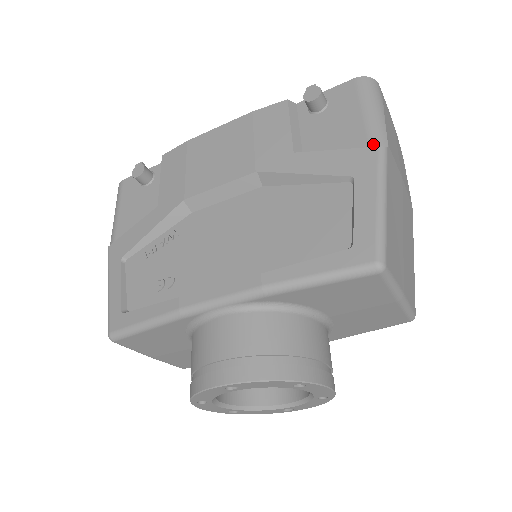
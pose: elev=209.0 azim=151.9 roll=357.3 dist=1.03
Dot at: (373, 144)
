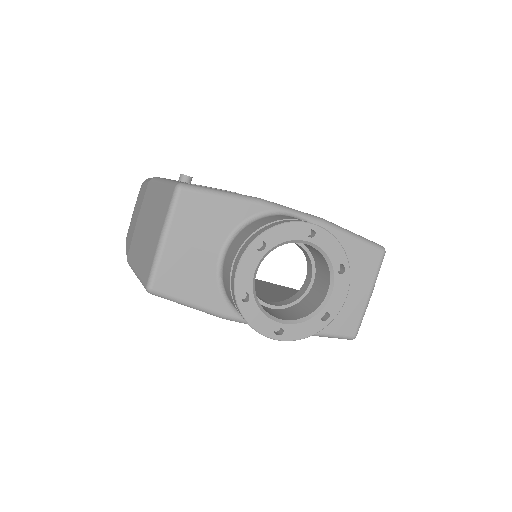
Dot at: occluded
